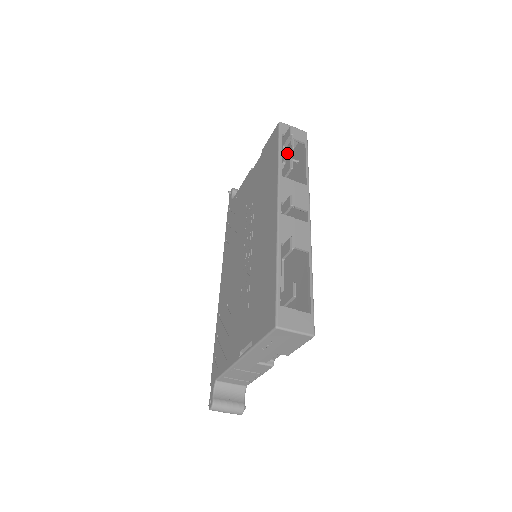
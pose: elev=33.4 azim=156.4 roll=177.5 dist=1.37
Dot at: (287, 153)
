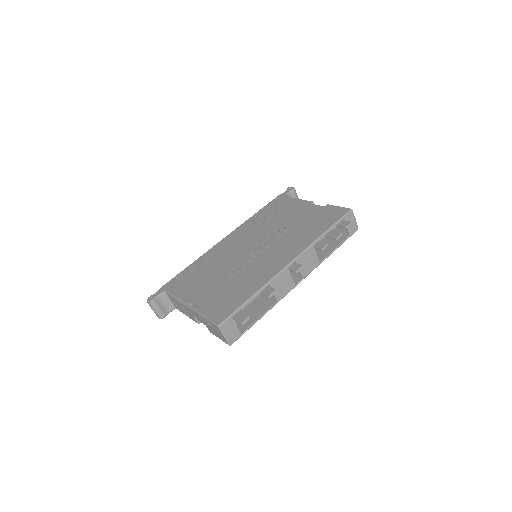
Dot at: (331, 236)
